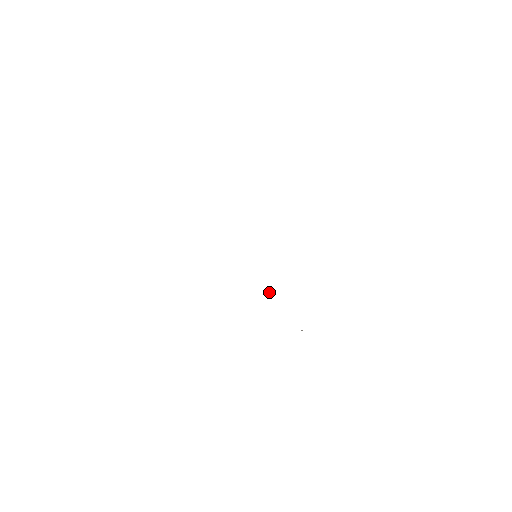
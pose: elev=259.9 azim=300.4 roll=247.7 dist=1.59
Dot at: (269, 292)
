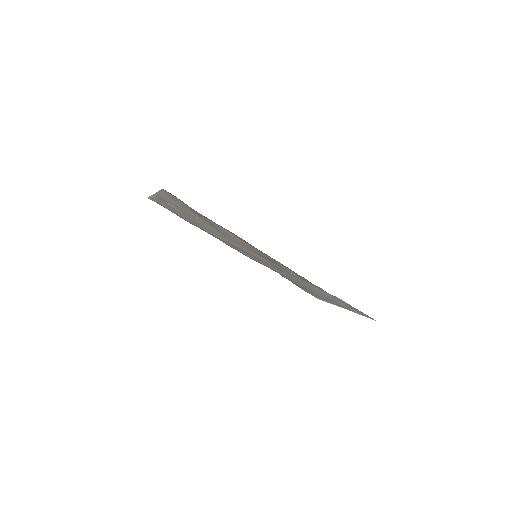
Dot at: (289, 272)
